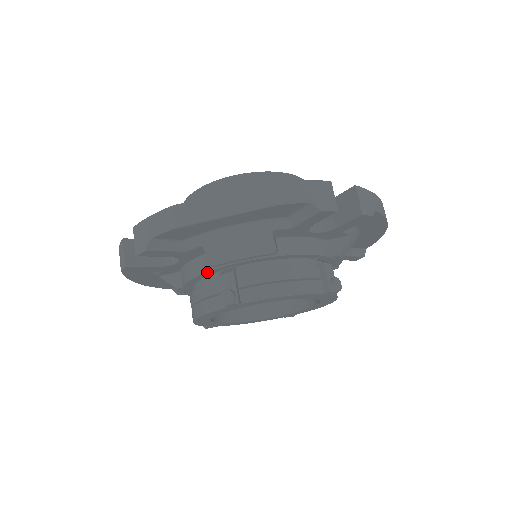
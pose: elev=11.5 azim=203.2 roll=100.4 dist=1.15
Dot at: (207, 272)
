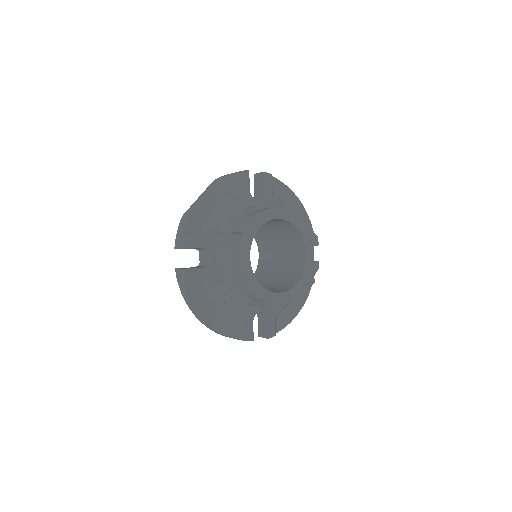
Dot at: (225, 241)
